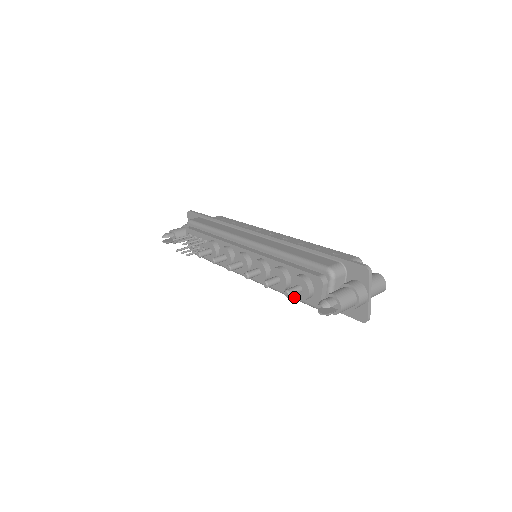
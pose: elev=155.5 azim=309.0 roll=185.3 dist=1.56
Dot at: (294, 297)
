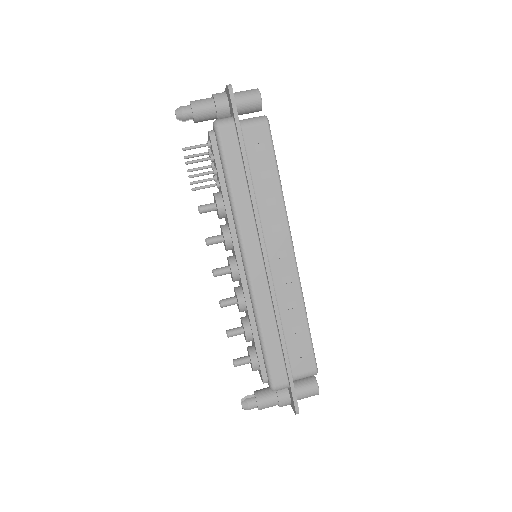
Dot at: occluded
